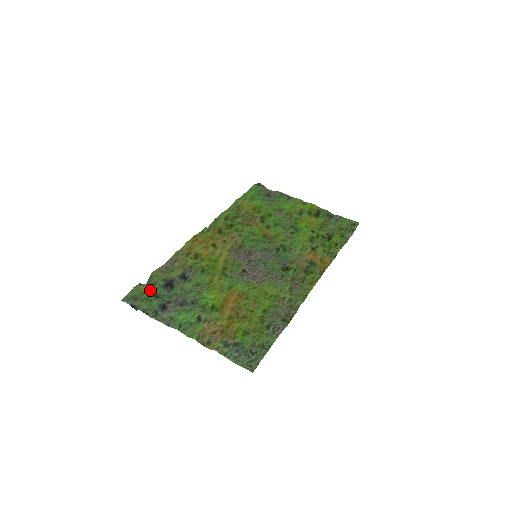
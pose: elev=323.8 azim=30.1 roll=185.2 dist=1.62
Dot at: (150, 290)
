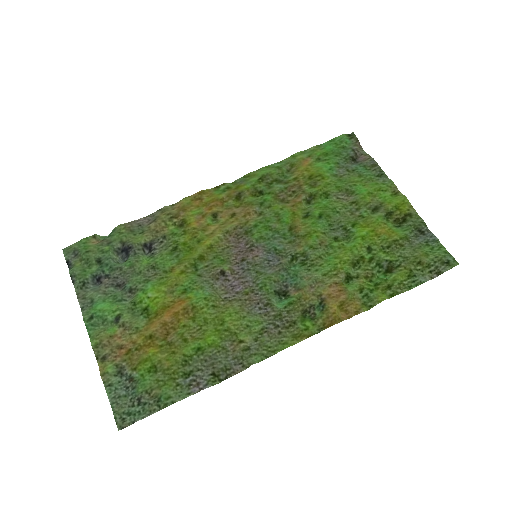
Dot at: (98, 250)
